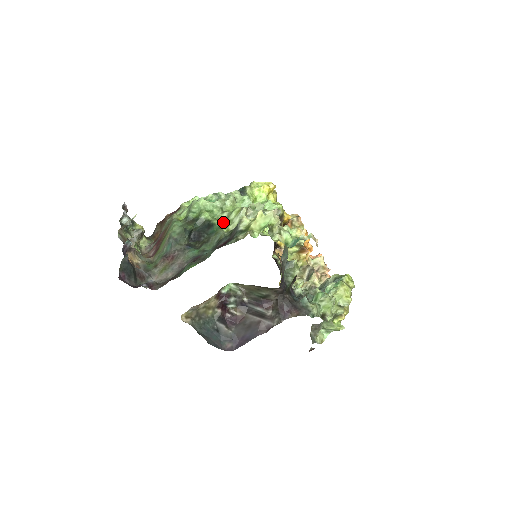
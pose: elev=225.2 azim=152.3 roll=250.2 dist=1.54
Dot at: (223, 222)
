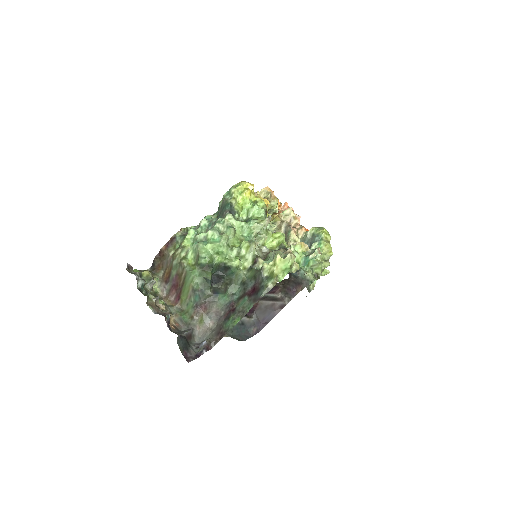
Dot at: (238, 262)
